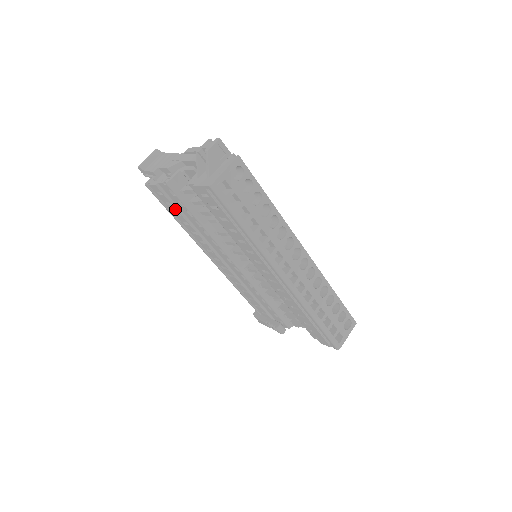
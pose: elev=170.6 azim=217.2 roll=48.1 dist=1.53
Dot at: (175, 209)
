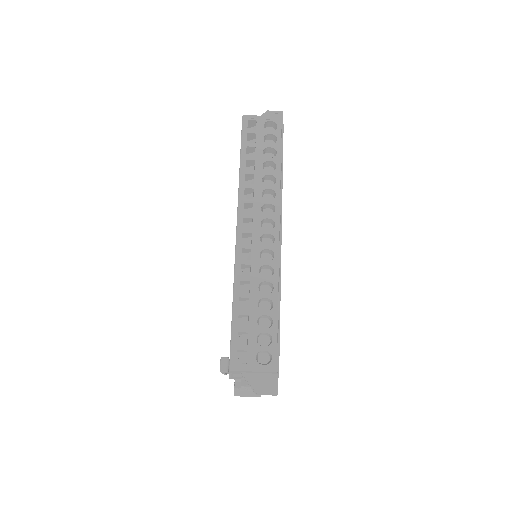
Dot at: occluded
